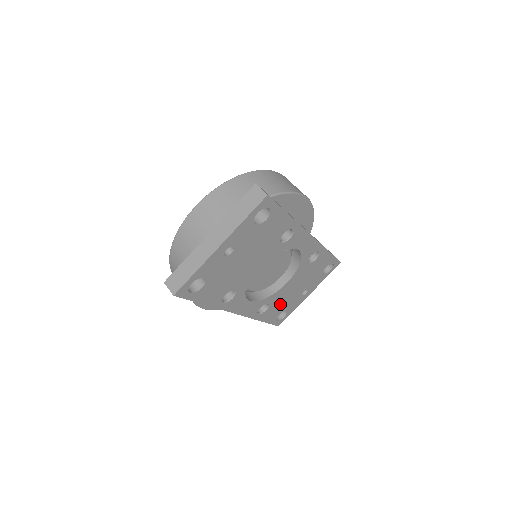
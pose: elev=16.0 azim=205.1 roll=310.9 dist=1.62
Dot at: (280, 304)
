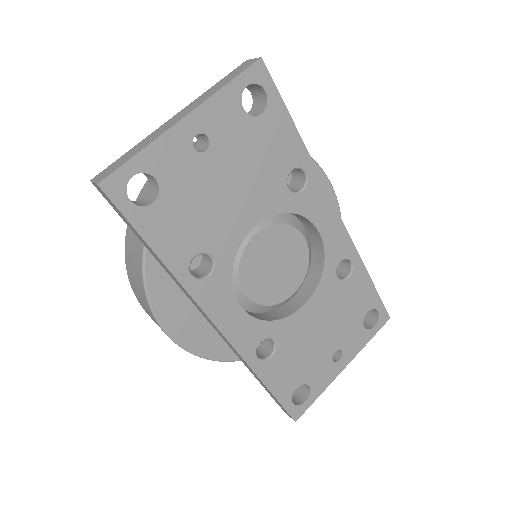
Dot at: (296, 358)
